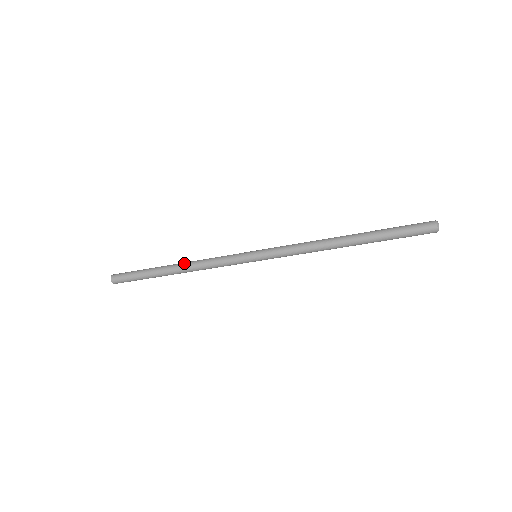
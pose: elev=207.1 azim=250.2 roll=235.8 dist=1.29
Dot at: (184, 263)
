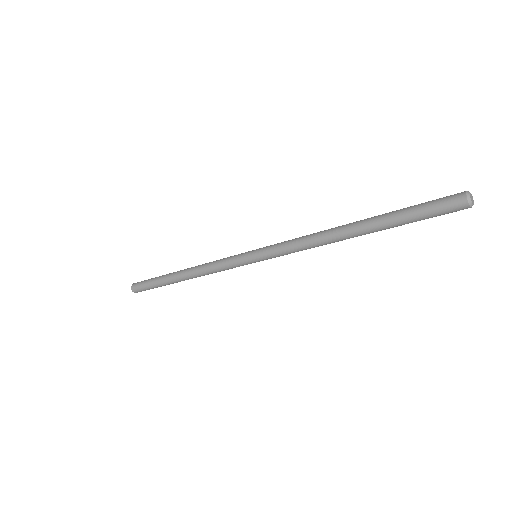
Dot at: (189, 268)
